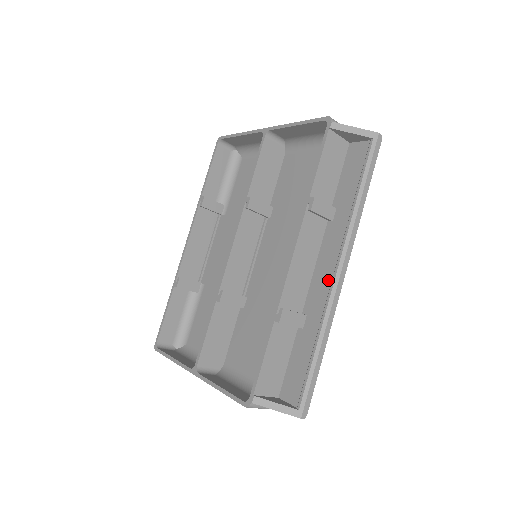
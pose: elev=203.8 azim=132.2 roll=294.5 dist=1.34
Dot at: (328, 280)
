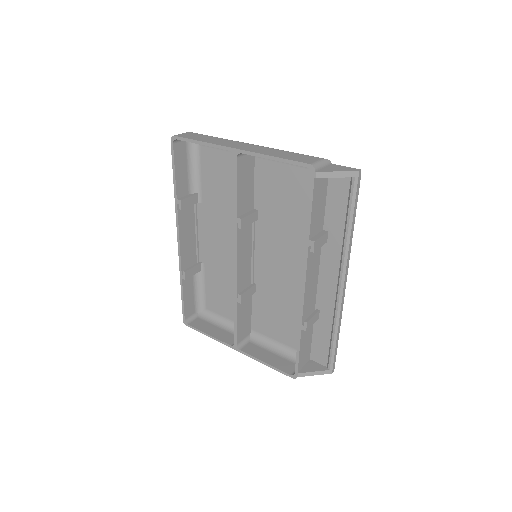
Dot at: (333, 289)
